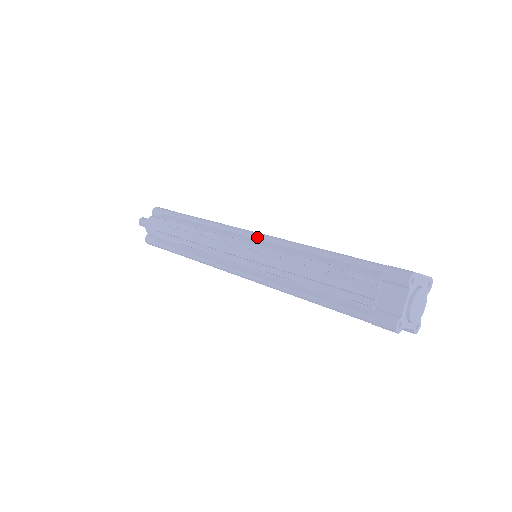
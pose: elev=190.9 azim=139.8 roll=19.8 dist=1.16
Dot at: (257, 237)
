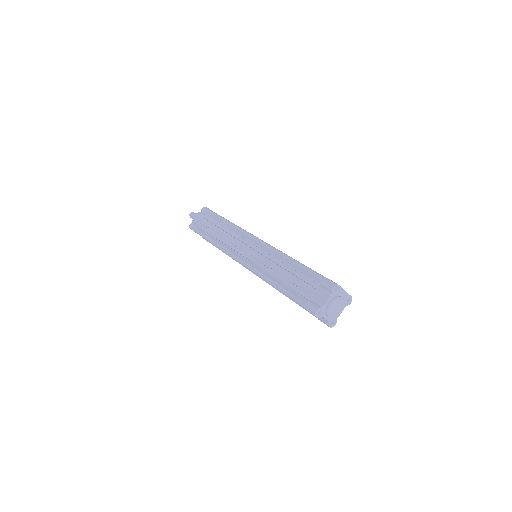
Dot at: (260, 242)
